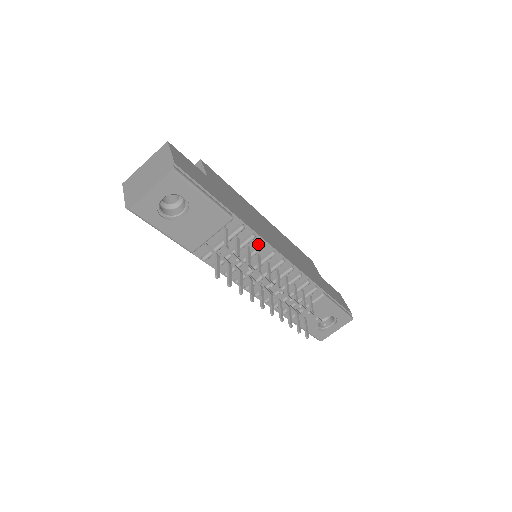
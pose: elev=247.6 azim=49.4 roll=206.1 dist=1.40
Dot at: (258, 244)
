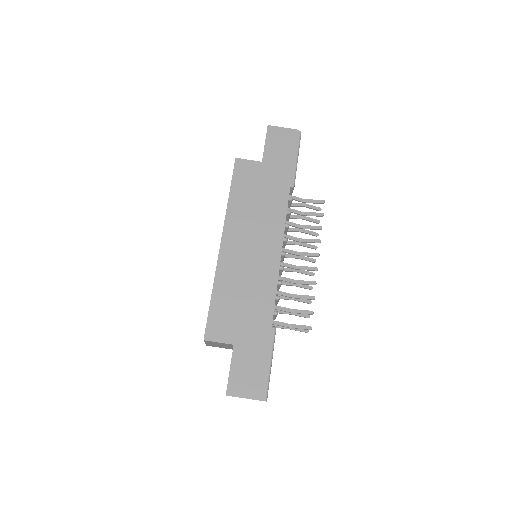
Dot at: (277, 286)
